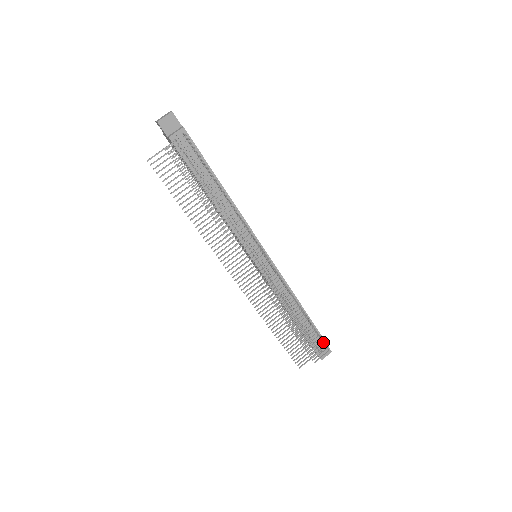
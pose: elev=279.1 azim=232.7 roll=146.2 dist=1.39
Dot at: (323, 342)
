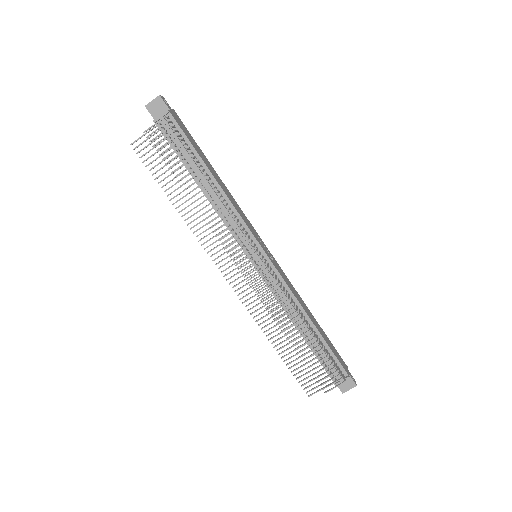
Dot at: occluded
